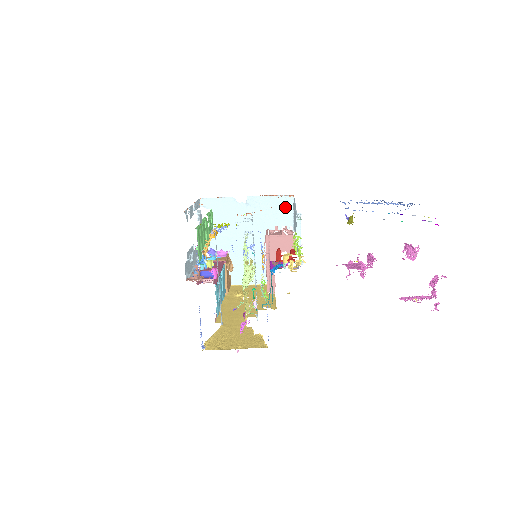
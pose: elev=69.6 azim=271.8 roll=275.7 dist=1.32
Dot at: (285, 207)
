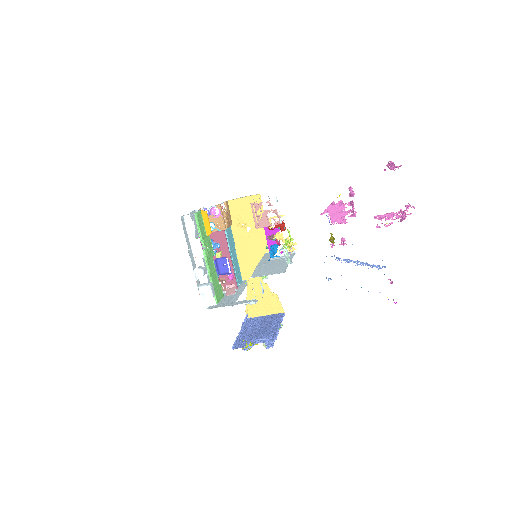
Dot at: occluded
